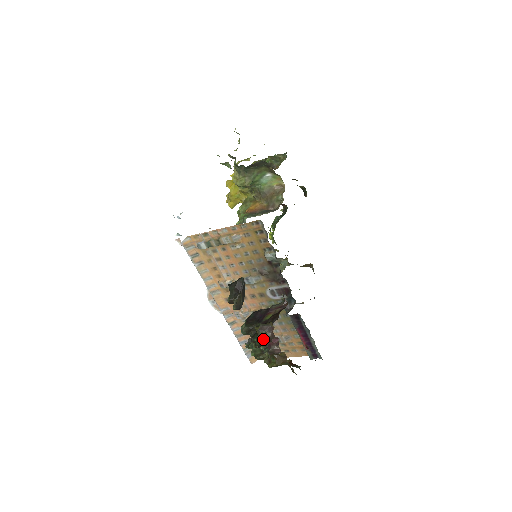
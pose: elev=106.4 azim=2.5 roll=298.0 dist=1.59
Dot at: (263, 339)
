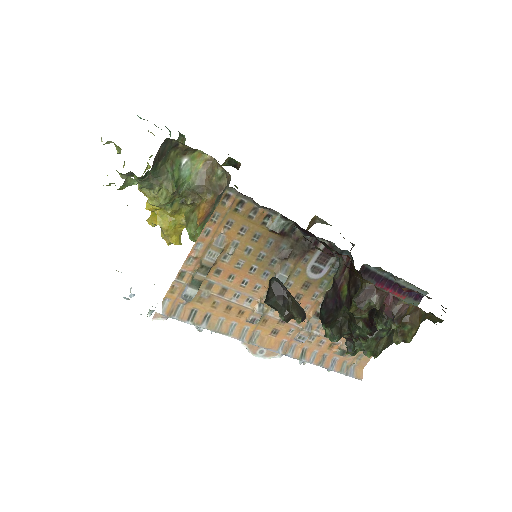
Dot at: (367, 319)
